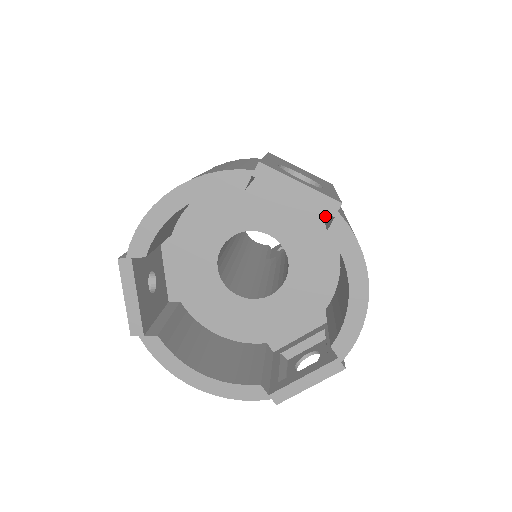
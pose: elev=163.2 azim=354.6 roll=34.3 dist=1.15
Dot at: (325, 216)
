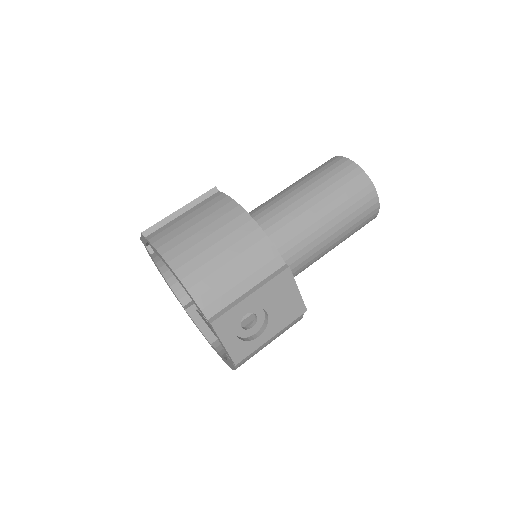
Dot at: occluded
